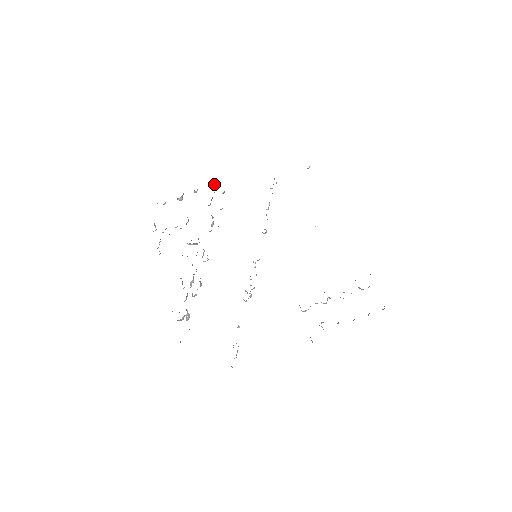
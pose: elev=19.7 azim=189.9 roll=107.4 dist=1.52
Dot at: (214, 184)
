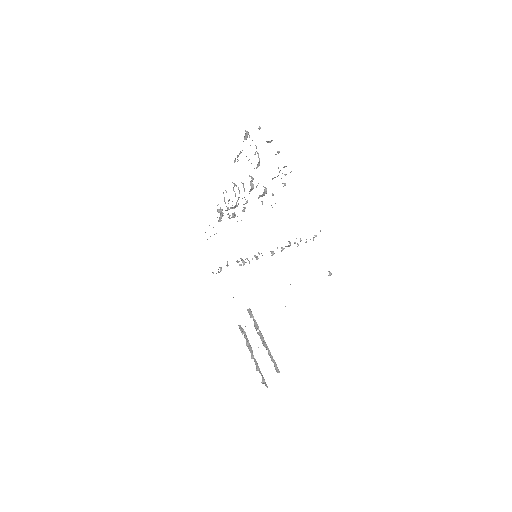
Dot at: occluded
